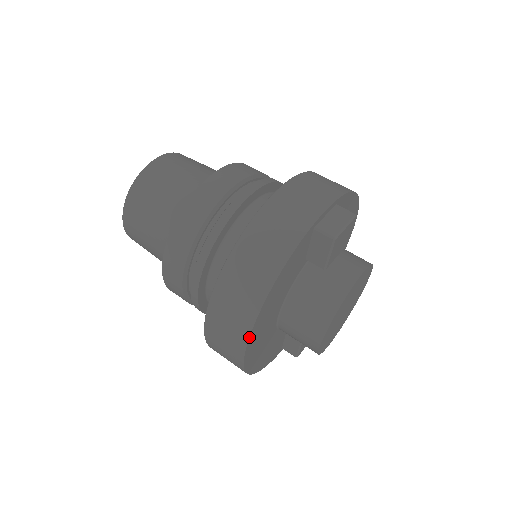
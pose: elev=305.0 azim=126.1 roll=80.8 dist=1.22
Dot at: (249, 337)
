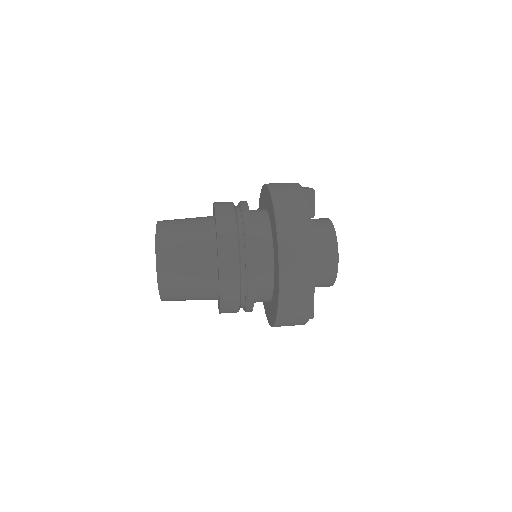
Dot at: (314, 249)
